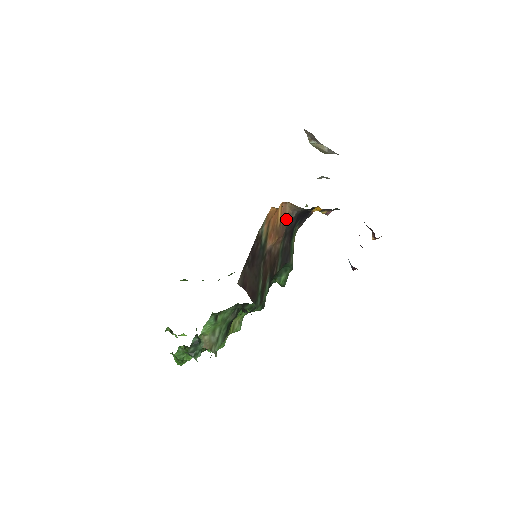
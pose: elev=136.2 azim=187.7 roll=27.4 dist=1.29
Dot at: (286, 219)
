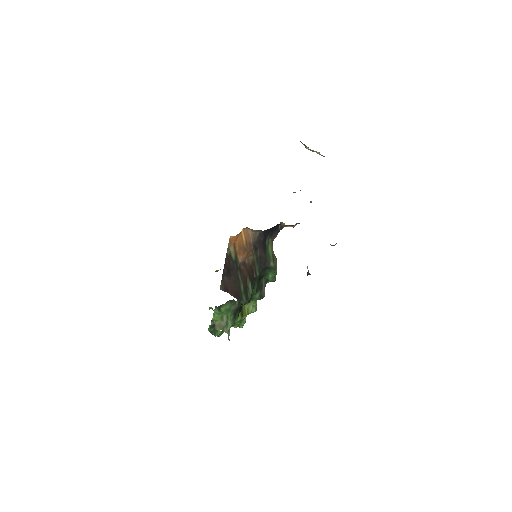
Dot at: (251, 239)
